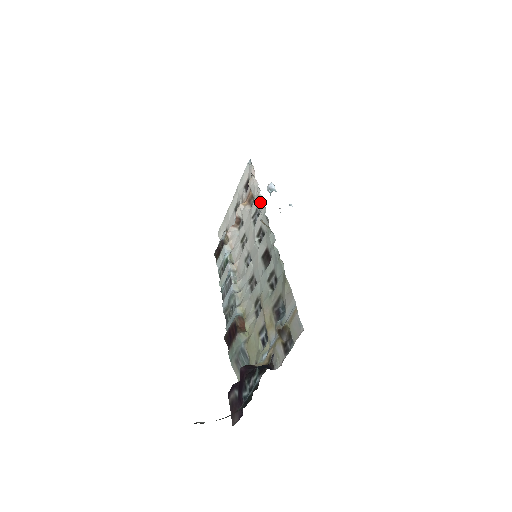
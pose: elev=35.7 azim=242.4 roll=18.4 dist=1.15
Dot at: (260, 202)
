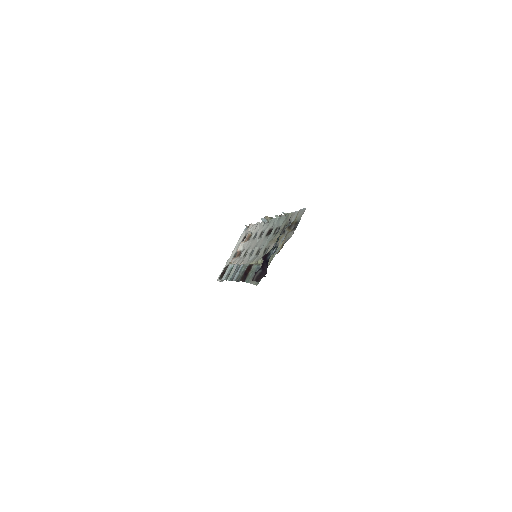
Dot at: (259, 225)
